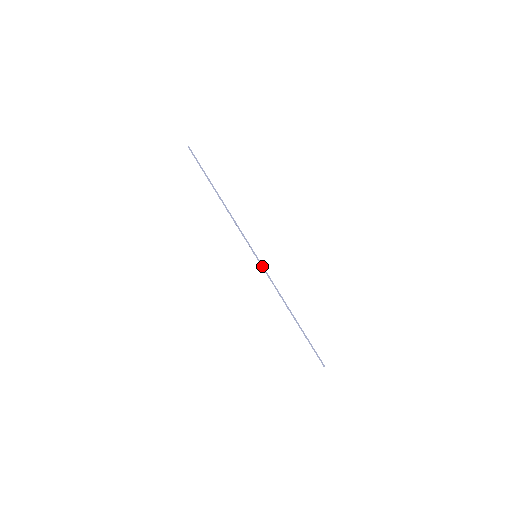
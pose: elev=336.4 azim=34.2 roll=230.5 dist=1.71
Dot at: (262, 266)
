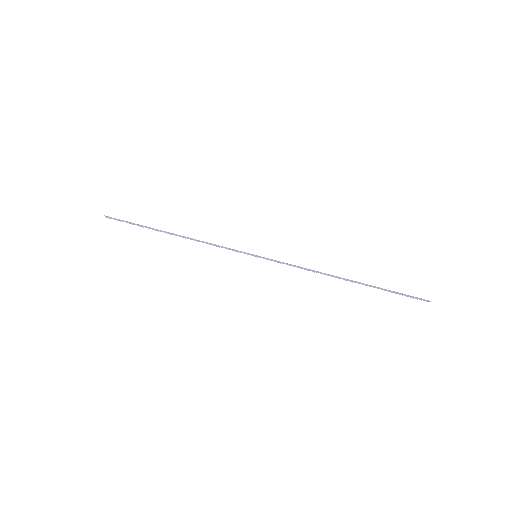
Dot at: (271, 260)
